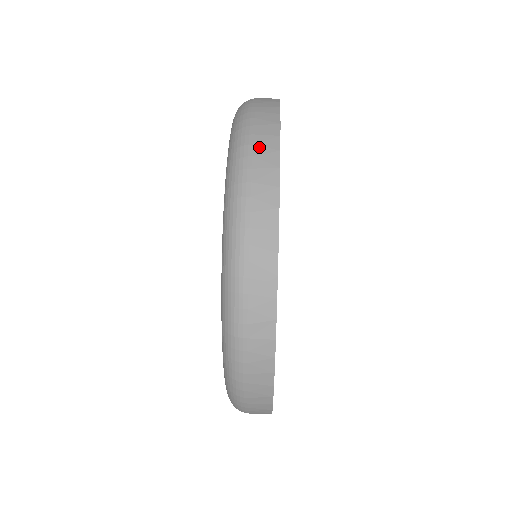
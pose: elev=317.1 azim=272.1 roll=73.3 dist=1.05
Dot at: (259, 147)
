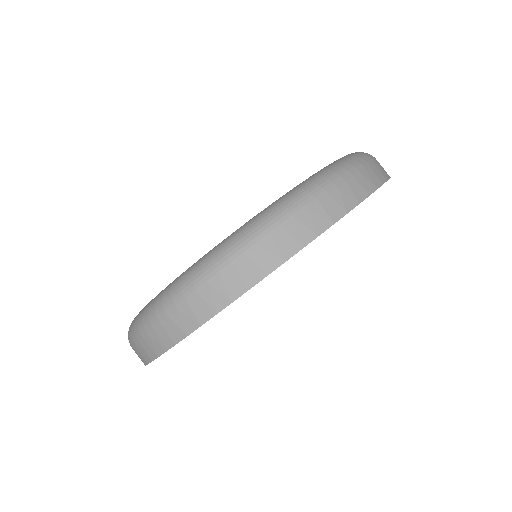
Dot at: (309, 216)
